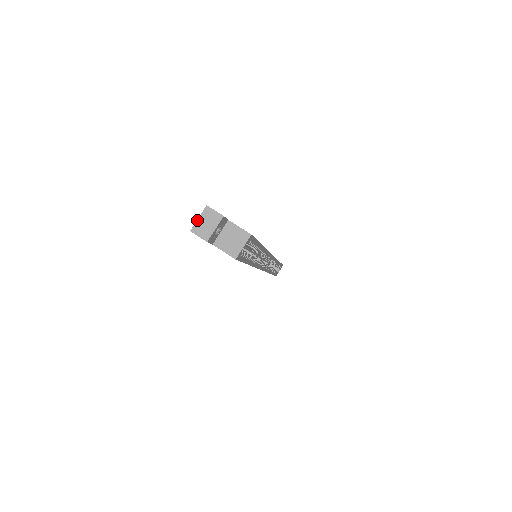
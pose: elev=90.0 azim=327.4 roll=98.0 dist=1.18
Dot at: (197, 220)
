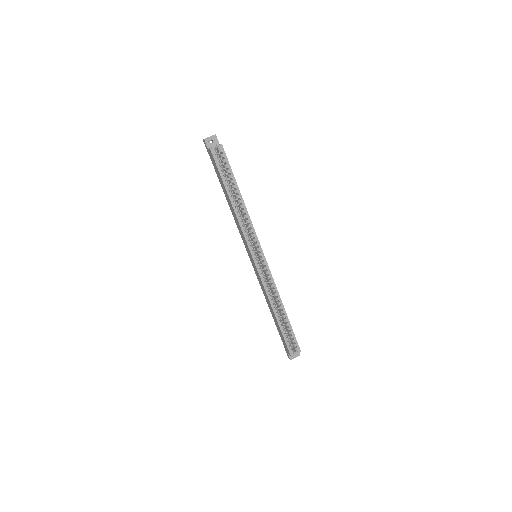
Dot at: occluded
